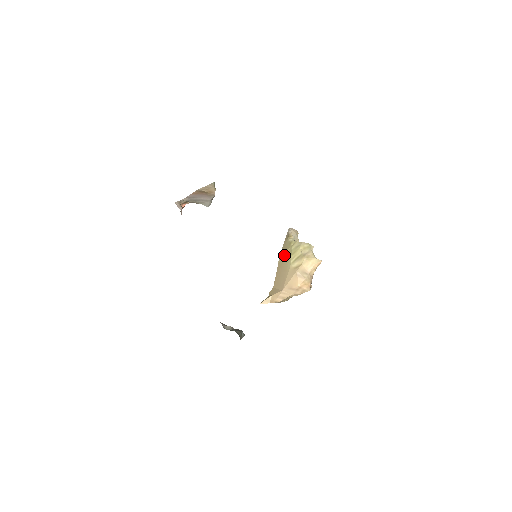
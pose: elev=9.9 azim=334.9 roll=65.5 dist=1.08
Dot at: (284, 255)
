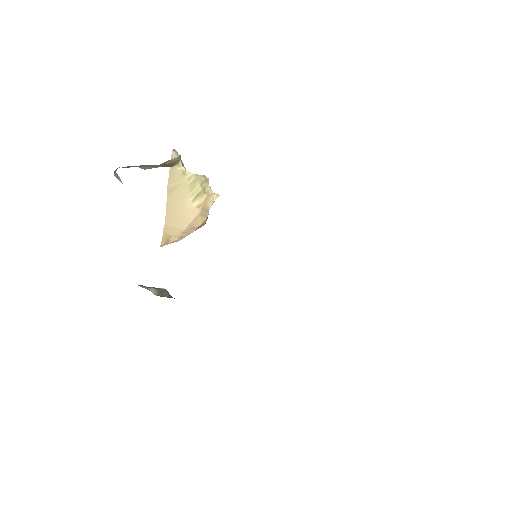
Dot at: (176, 188)
